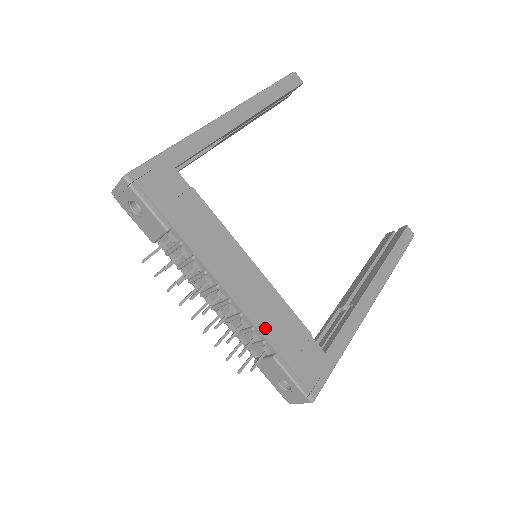
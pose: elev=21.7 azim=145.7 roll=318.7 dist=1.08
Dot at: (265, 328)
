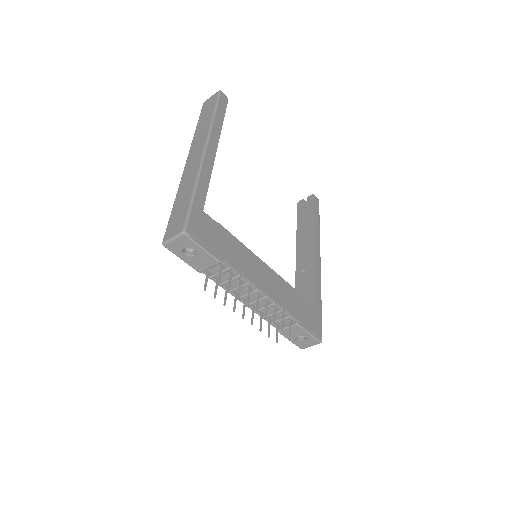
Dot at: (288, 307)
